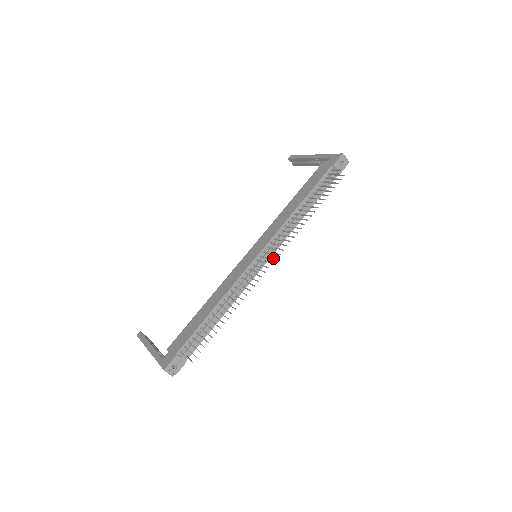
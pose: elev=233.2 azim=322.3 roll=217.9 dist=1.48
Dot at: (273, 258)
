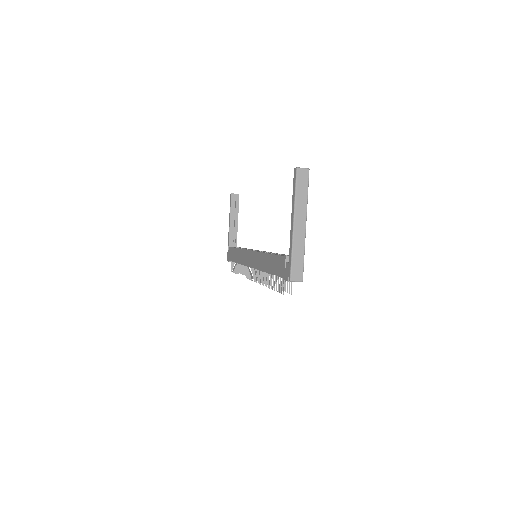
Dot at: occluded
